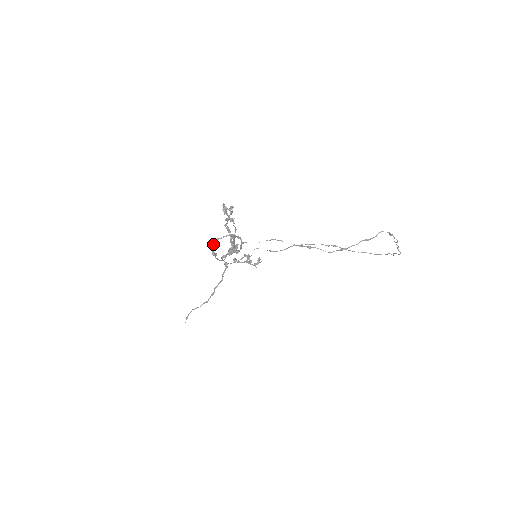
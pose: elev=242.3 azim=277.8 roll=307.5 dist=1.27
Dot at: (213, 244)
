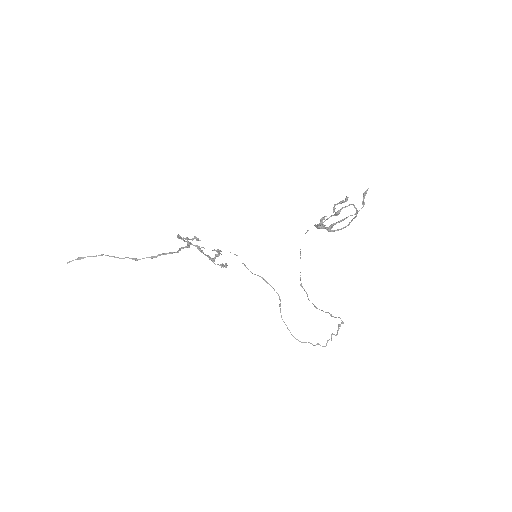
Dot at: (349, 205)
